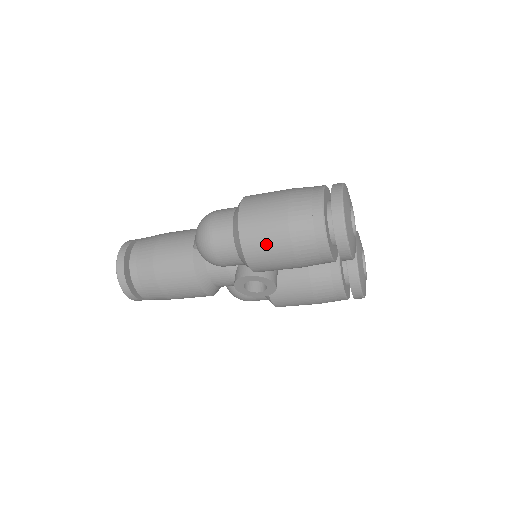
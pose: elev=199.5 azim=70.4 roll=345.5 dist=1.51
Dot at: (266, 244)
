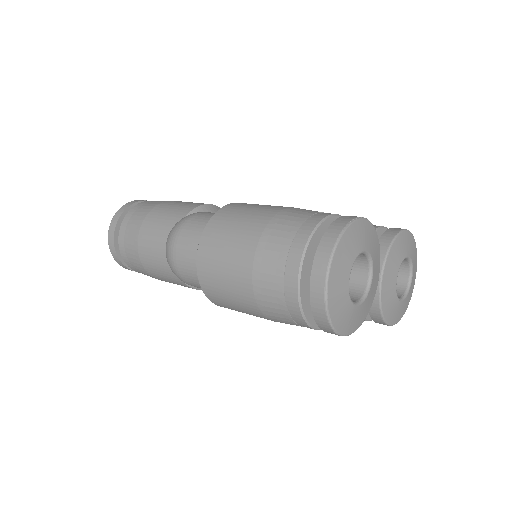
Dot at: (234, 305)
